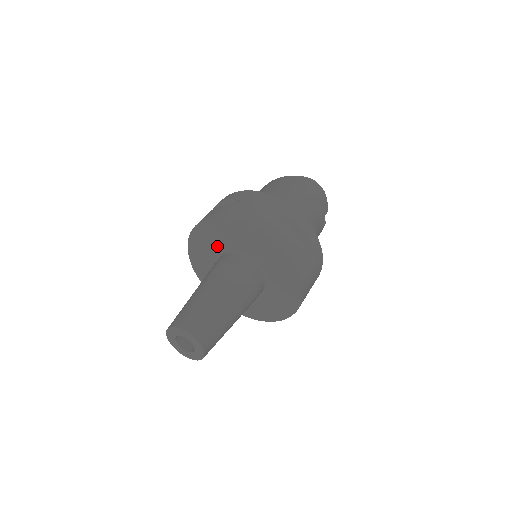
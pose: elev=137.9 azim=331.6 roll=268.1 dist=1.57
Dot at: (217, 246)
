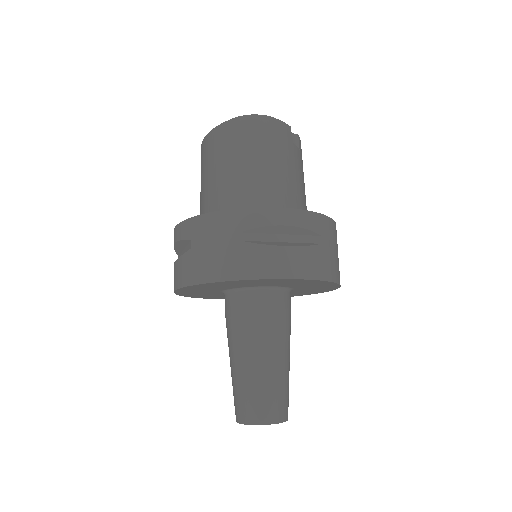
Dot at: (211, 291)
